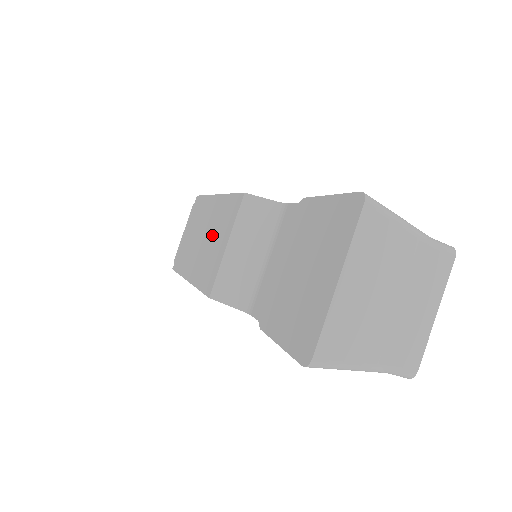
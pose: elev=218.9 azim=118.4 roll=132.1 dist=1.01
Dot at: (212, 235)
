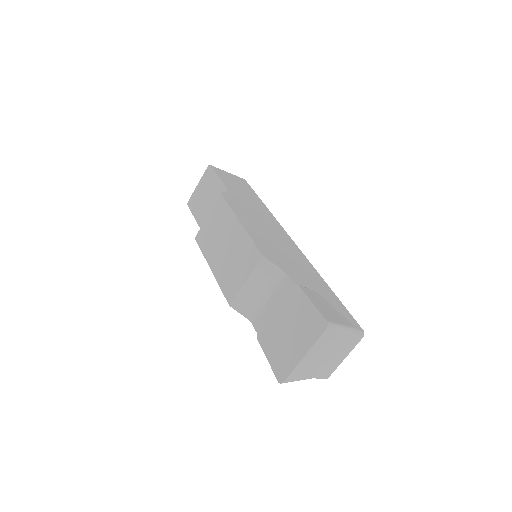
Dot at: (234, 257)
